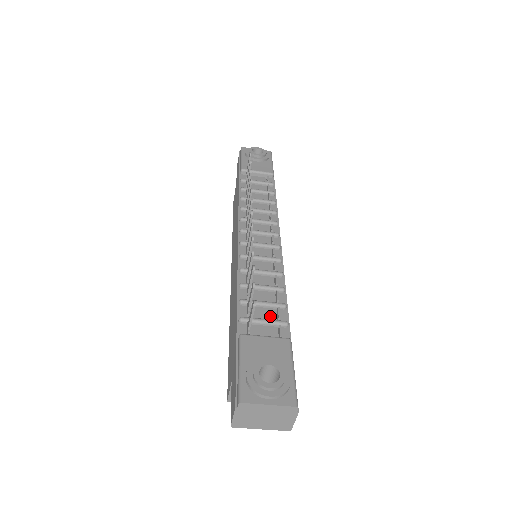
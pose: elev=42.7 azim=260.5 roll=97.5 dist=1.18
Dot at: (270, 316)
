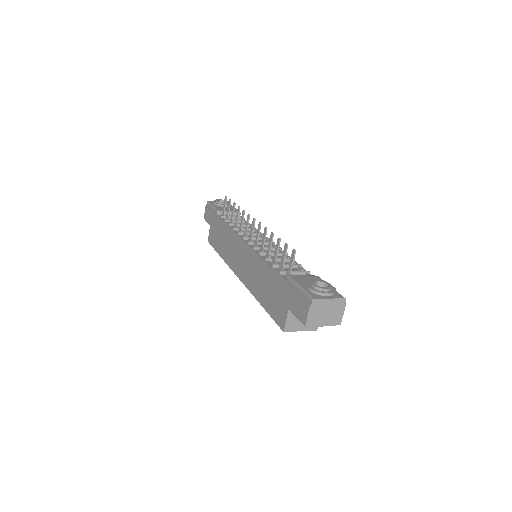
Dot at: occluded
